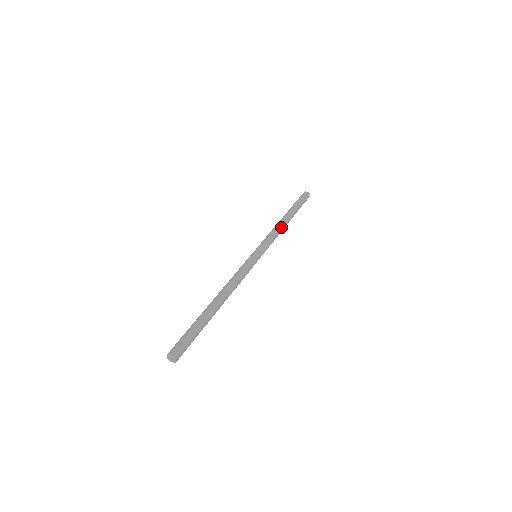
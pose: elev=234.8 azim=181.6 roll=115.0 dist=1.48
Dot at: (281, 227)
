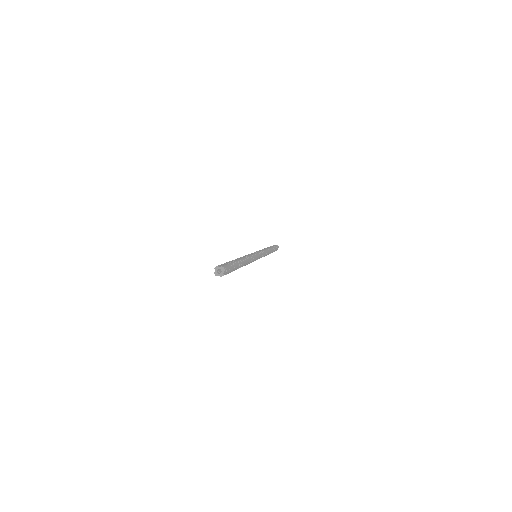
Dot at: (268, 250)
